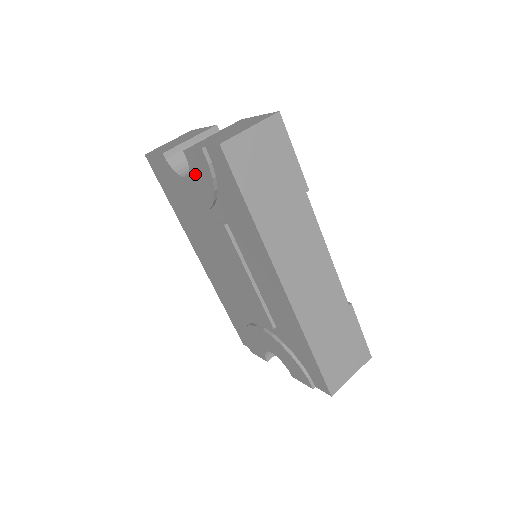
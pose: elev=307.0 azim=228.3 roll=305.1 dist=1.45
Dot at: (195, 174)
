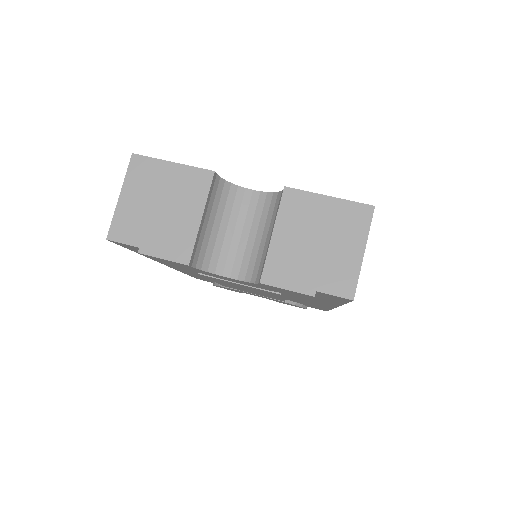
Dot at: occluded
